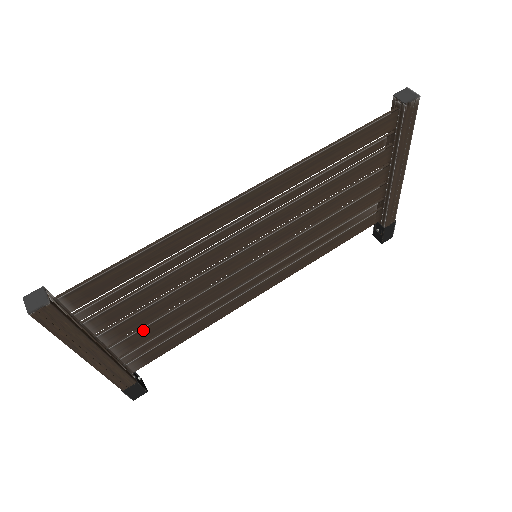
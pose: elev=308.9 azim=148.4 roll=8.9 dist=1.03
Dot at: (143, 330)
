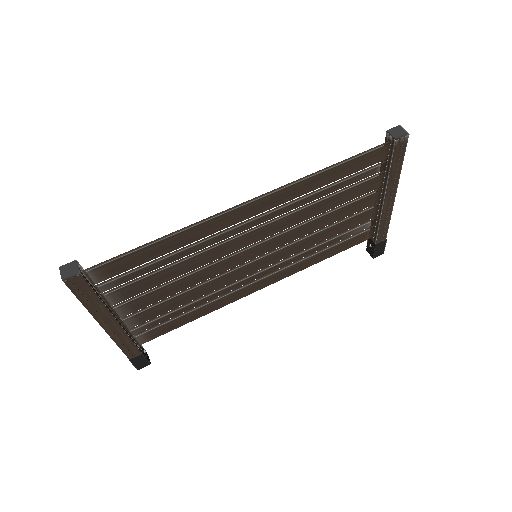
Dot at: (153, 308)
